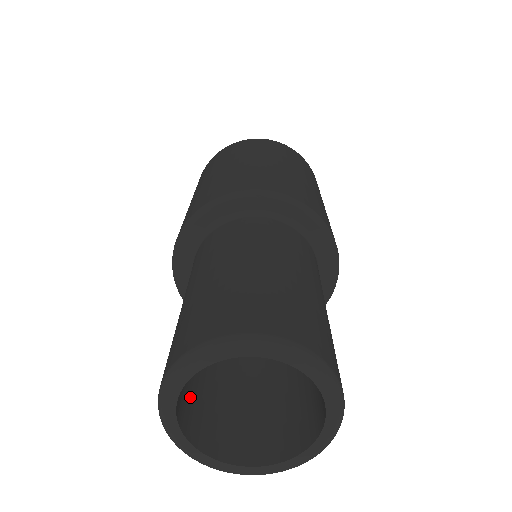
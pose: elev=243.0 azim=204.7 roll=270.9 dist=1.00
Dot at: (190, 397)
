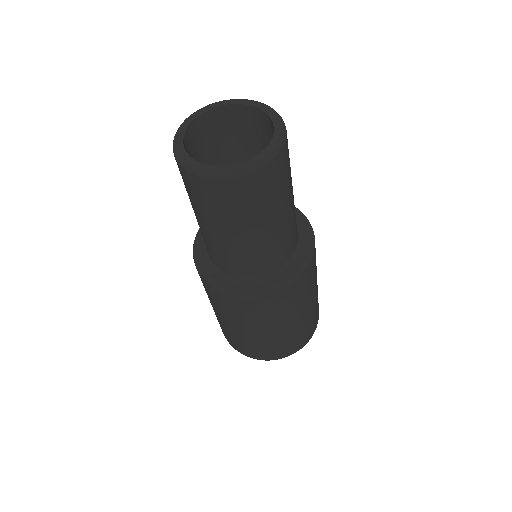
Dot at: (192, 156)
